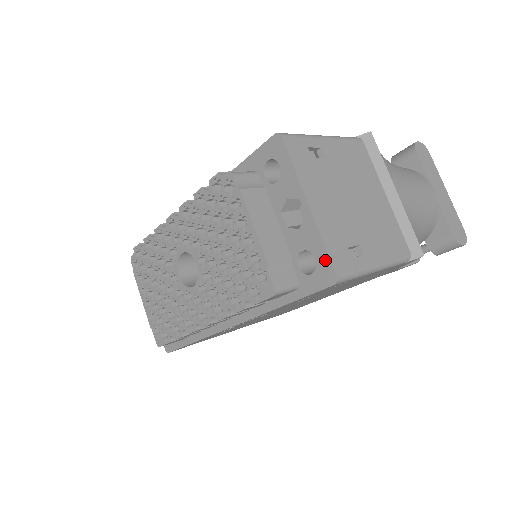
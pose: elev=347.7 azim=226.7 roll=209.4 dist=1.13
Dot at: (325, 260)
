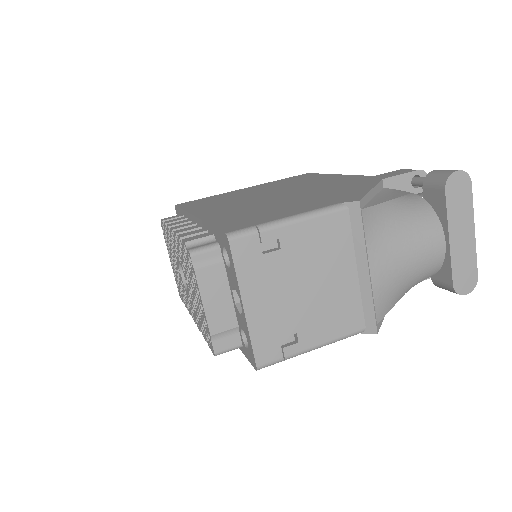
Dot at: (252, 351)
